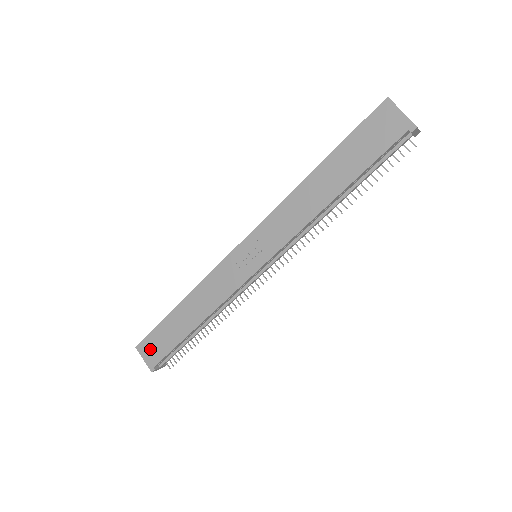
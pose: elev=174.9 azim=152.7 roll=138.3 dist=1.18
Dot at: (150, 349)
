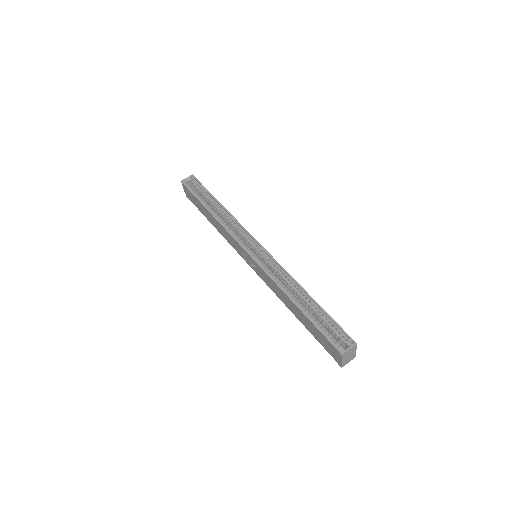
Dot at: (188, 193)
